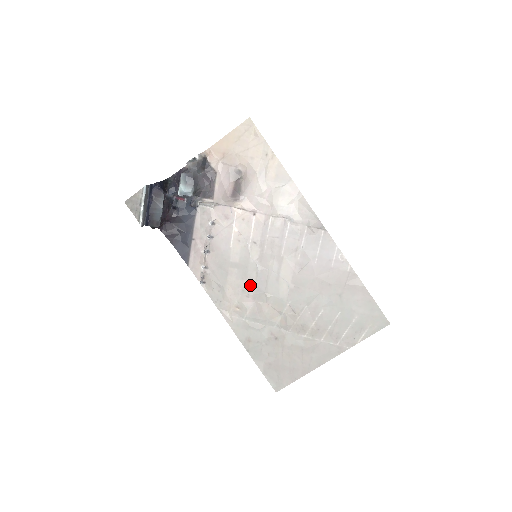
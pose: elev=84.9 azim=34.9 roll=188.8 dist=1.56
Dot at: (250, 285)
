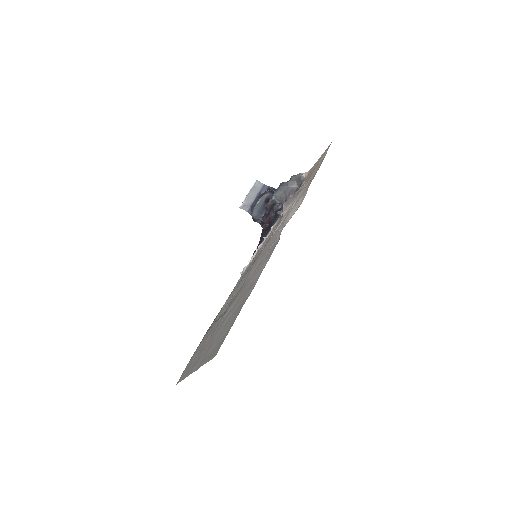
Dot at: occluded
